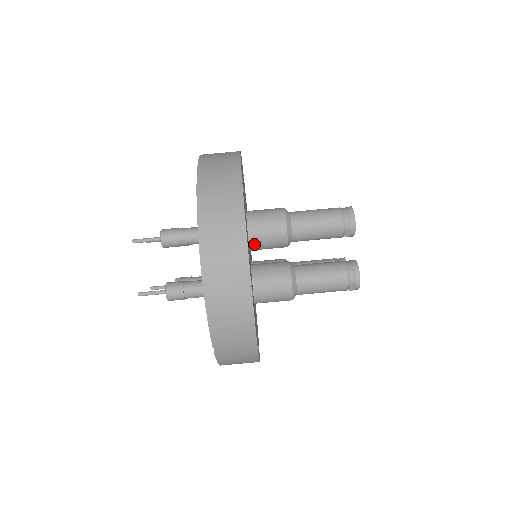
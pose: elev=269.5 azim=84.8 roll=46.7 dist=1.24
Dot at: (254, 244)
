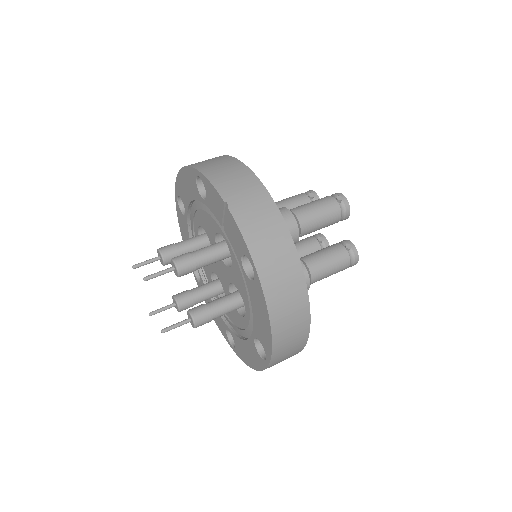
Dot at: occluded
